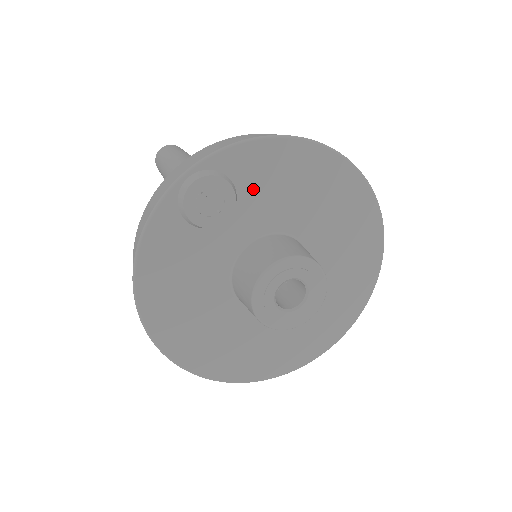
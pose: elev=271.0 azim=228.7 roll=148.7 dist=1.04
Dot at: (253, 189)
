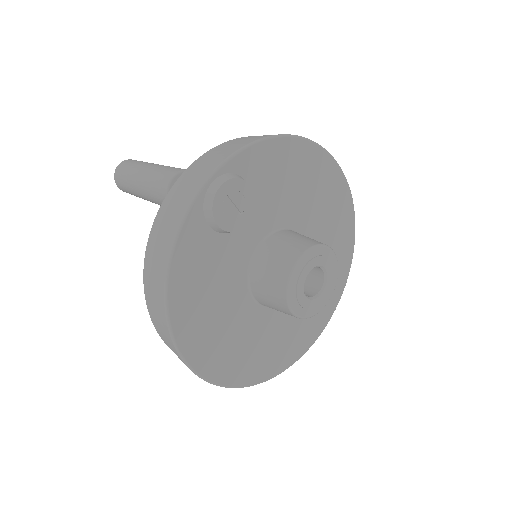
Dot at: (263, 188)
